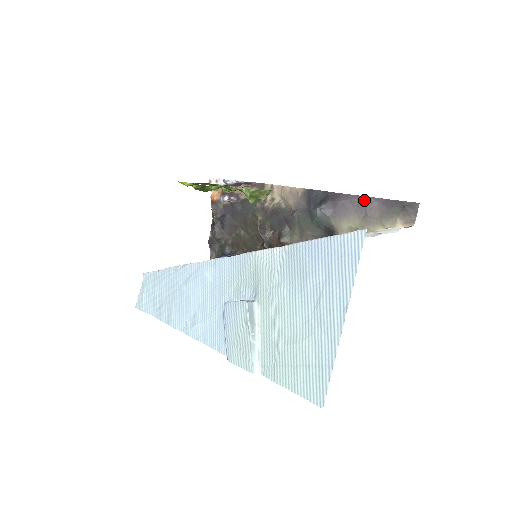
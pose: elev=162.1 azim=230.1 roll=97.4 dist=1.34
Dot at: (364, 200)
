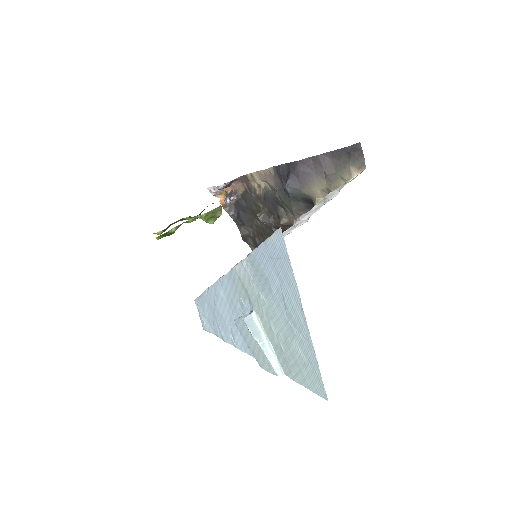
Dot at: (317, 160)
